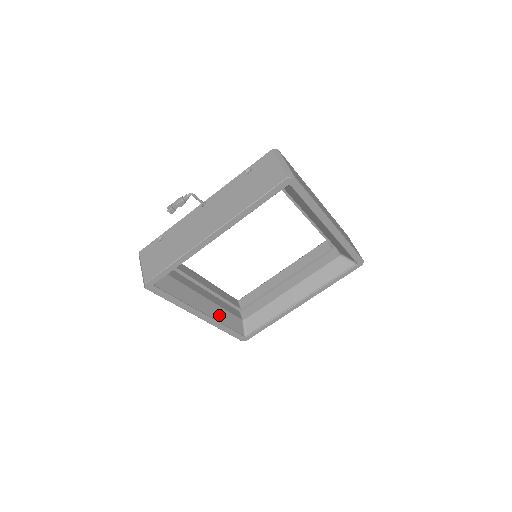
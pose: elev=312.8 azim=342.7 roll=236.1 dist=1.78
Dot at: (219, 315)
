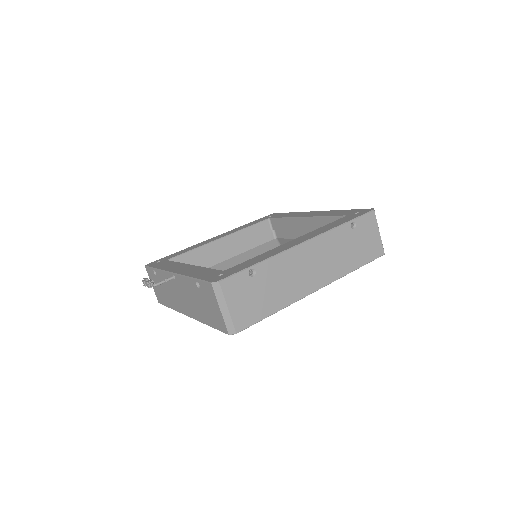
Dot at: (245, 259)
